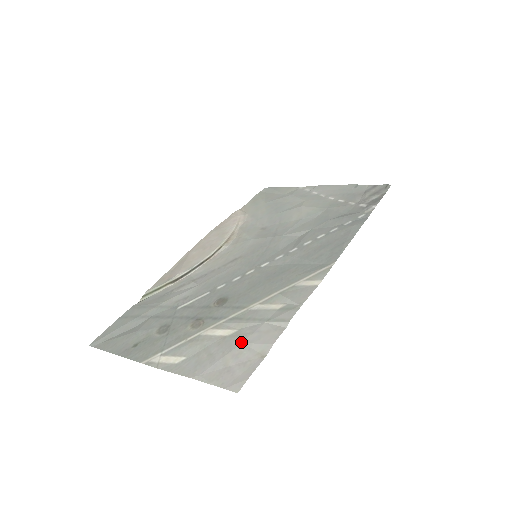
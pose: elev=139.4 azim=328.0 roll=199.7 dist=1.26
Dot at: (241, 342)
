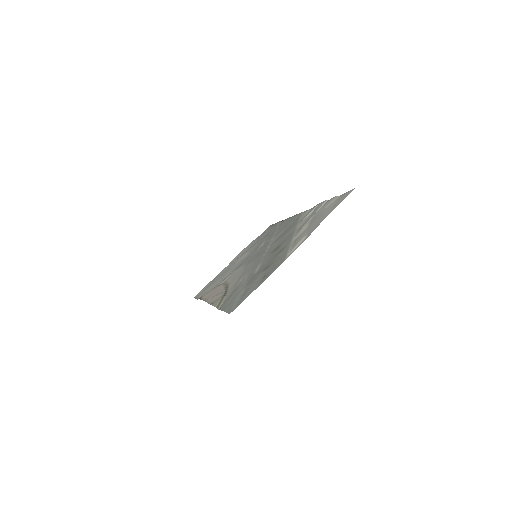
Dot at: (320, 212)
